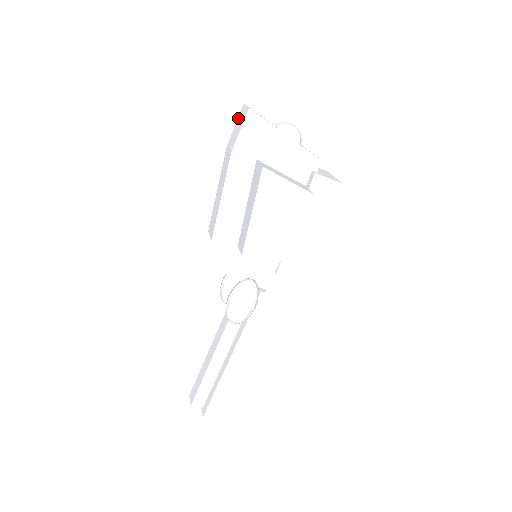
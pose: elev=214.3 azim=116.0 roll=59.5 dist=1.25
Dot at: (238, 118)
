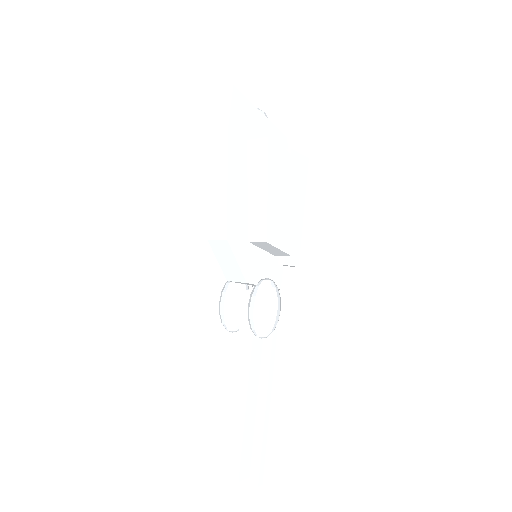
Dot at: (213, 105)
